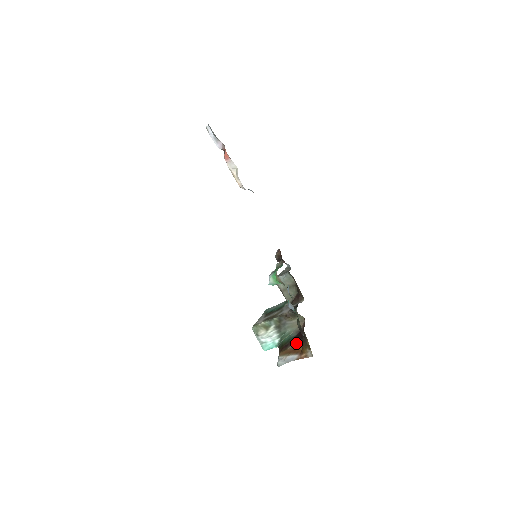
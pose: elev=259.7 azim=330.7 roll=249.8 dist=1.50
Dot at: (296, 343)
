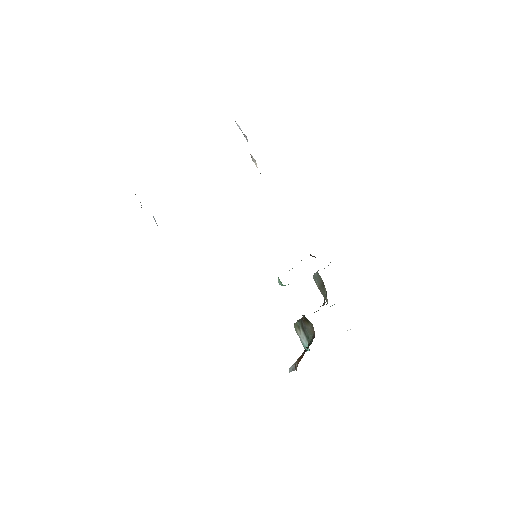
Dot at: (304, 351)
